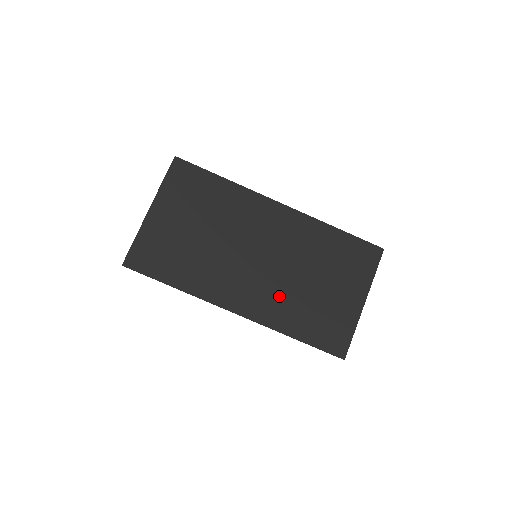
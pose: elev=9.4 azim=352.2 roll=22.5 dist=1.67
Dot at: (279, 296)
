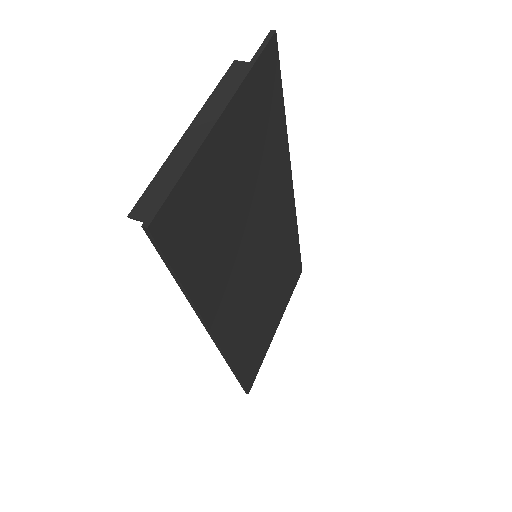
Dot at: (249, 318)
